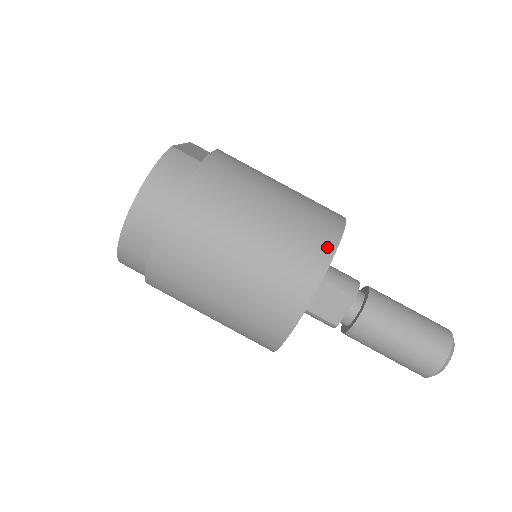
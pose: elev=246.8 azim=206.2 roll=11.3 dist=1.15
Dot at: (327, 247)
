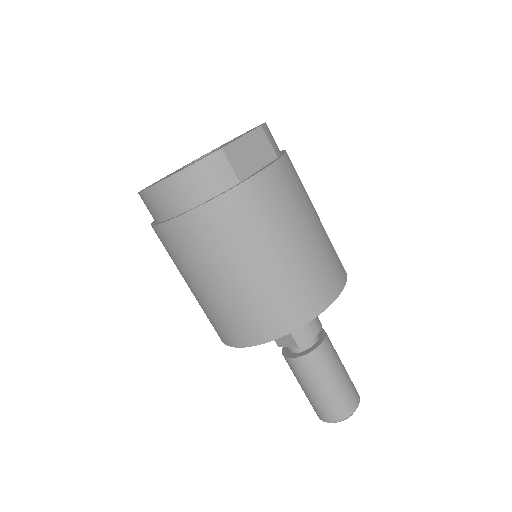
Dot at: (288, 324)
